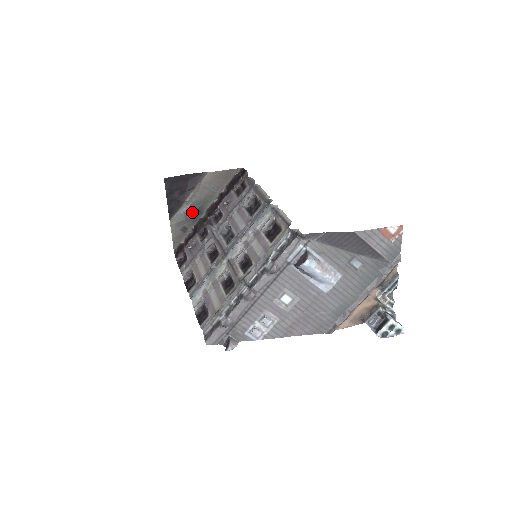
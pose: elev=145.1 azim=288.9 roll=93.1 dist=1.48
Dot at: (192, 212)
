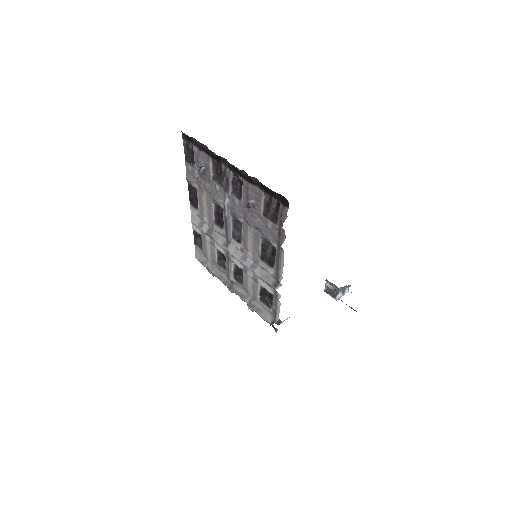
Dot at: occluded
